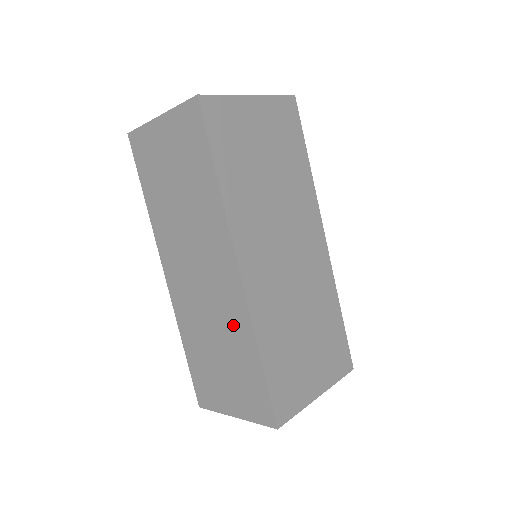
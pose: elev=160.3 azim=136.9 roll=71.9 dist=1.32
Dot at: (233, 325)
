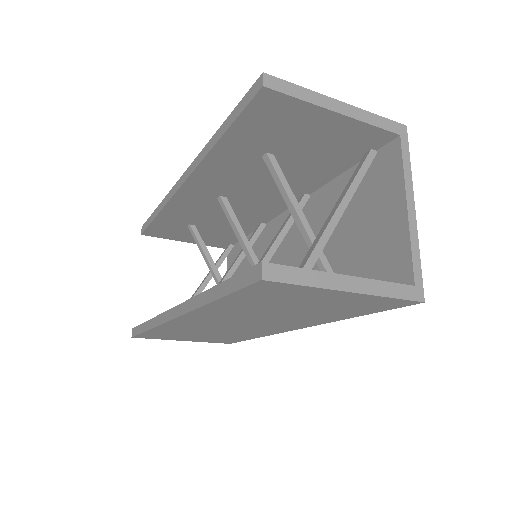
Dot at: (247, 334)
